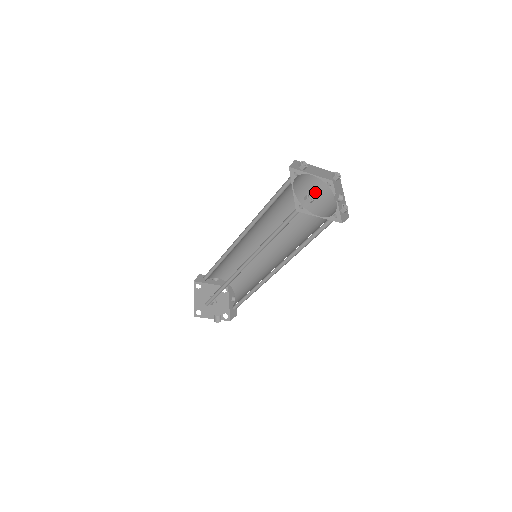
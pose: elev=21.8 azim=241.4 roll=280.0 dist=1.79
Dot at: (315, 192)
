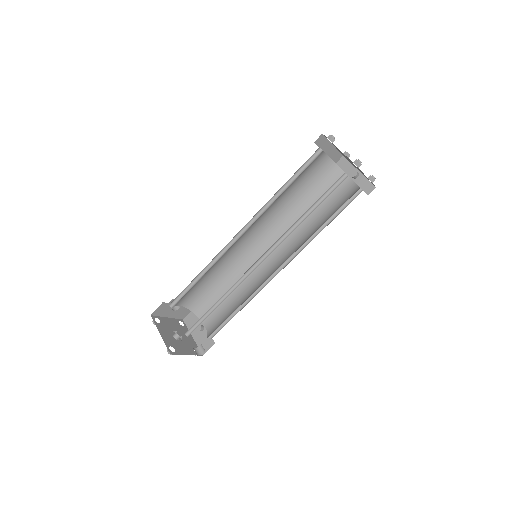
Dot at: (323, 174)
